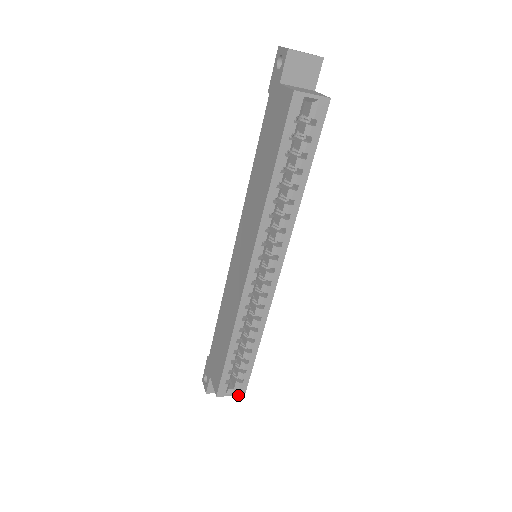
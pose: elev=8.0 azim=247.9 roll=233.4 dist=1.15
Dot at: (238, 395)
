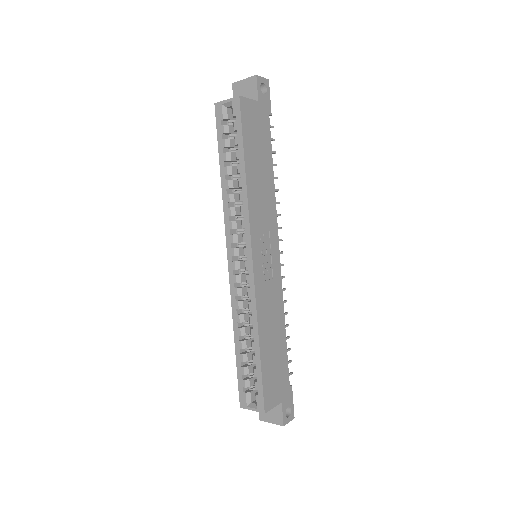
Dot at: occluded
